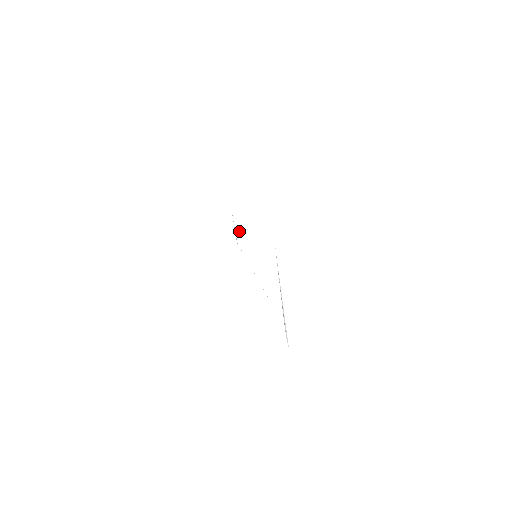
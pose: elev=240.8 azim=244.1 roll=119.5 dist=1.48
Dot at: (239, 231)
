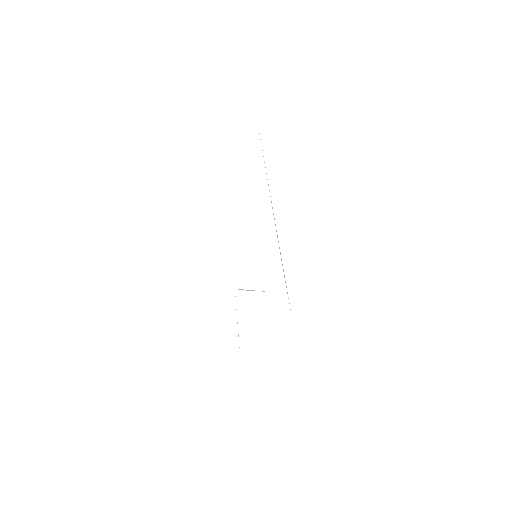
Dot at: occluded
